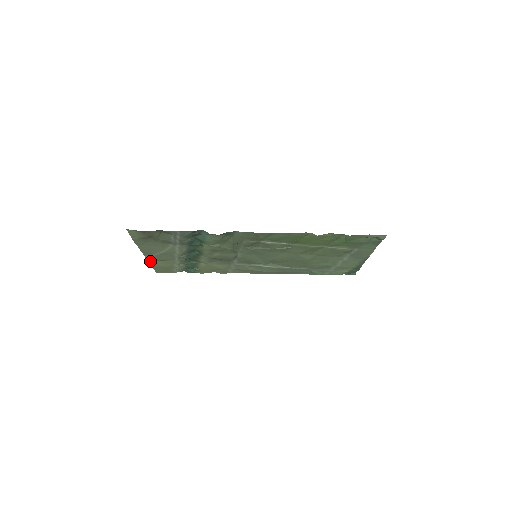
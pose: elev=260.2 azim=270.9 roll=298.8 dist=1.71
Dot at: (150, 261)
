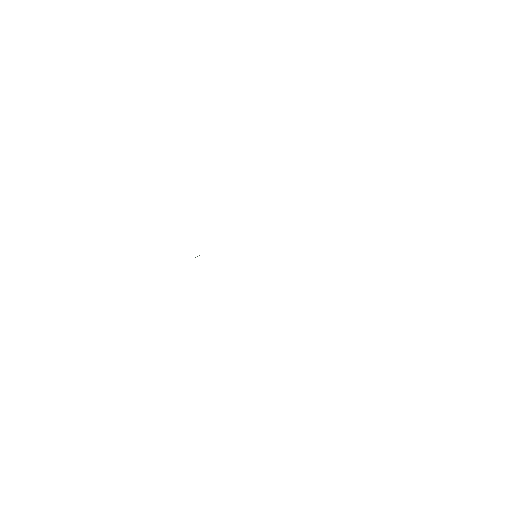
Dot at: occluded
